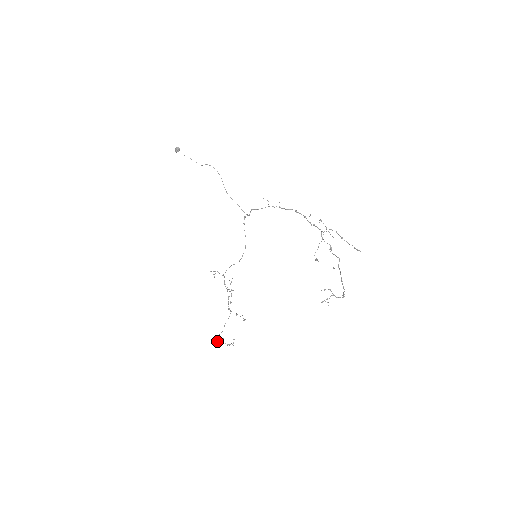
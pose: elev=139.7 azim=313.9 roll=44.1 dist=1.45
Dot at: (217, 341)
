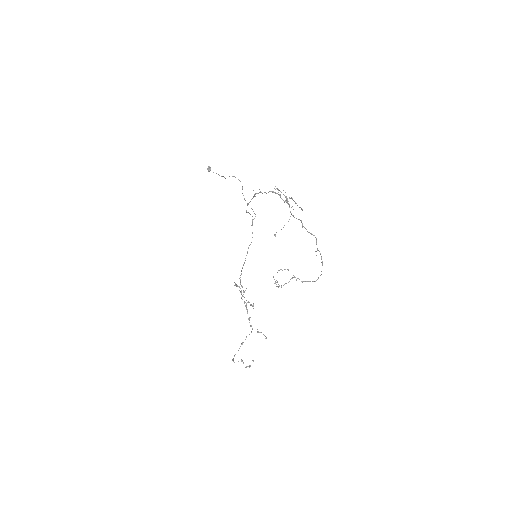
Dot at: (232, 360)
